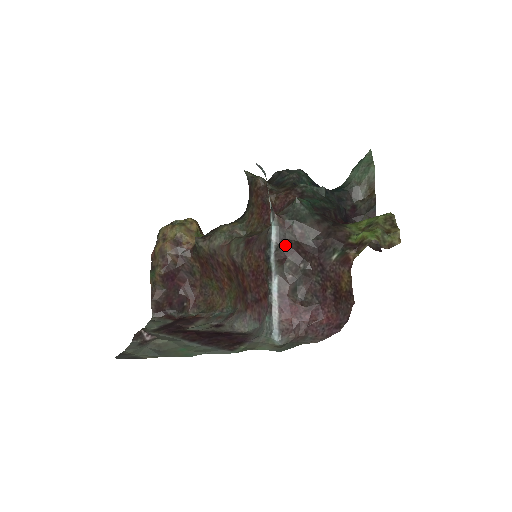
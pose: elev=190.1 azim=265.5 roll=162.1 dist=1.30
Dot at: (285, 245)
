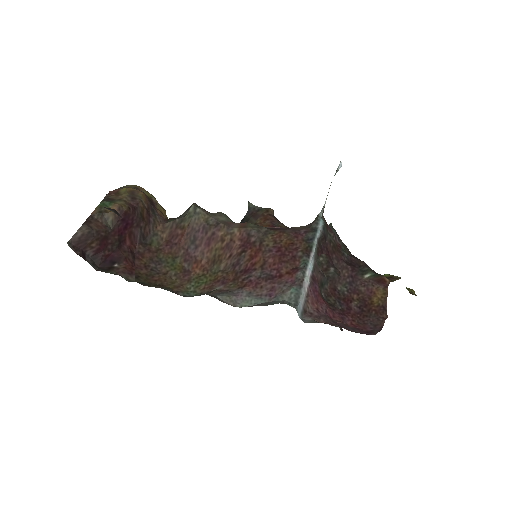
Dot at: (324, 242)
